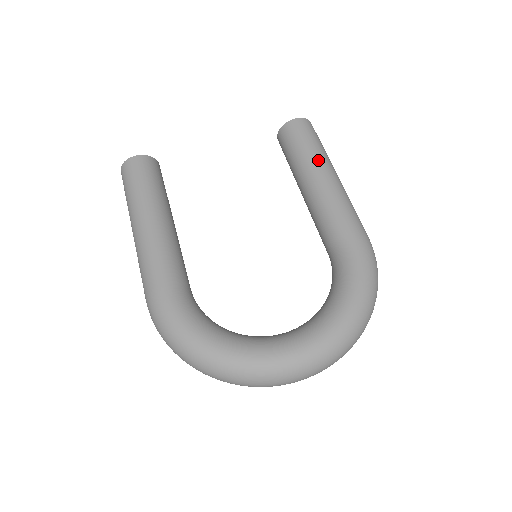
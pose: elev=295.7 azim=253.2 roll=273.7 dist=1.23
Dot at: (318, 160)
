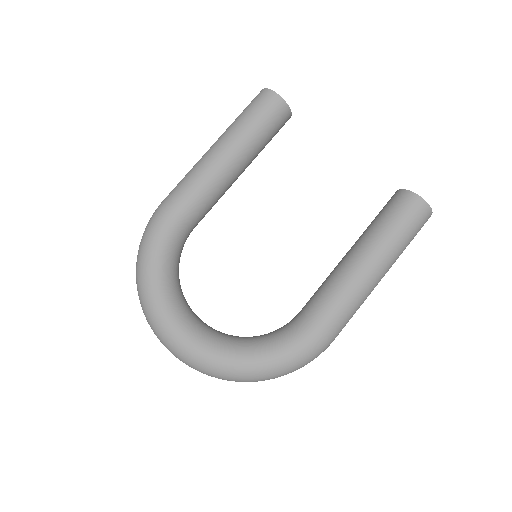
Dot at: (382, 248)
